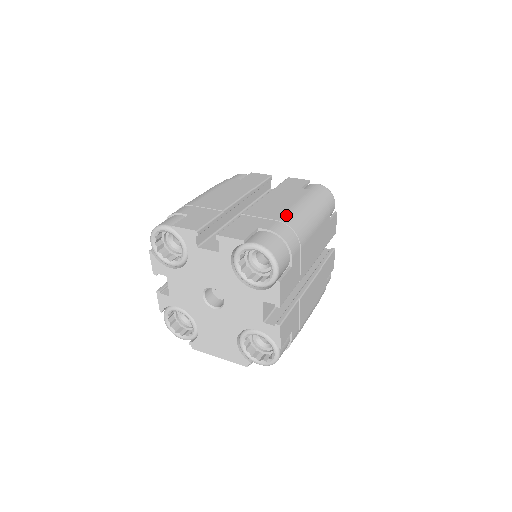
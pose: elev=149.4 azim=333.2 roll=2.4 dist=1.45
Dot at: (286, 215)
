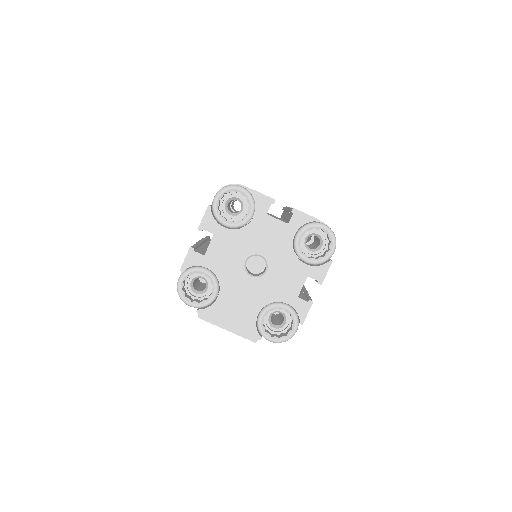
Dot at: occluded
